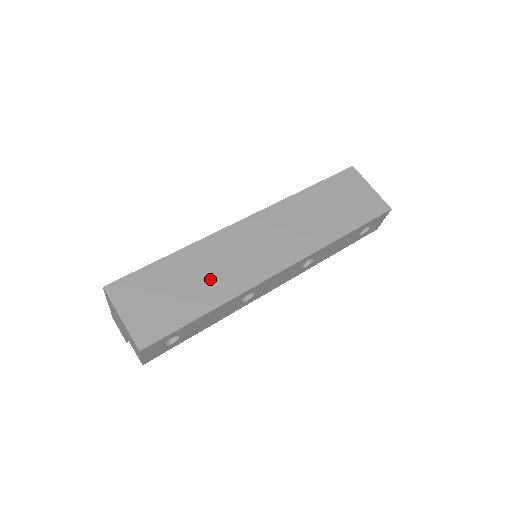
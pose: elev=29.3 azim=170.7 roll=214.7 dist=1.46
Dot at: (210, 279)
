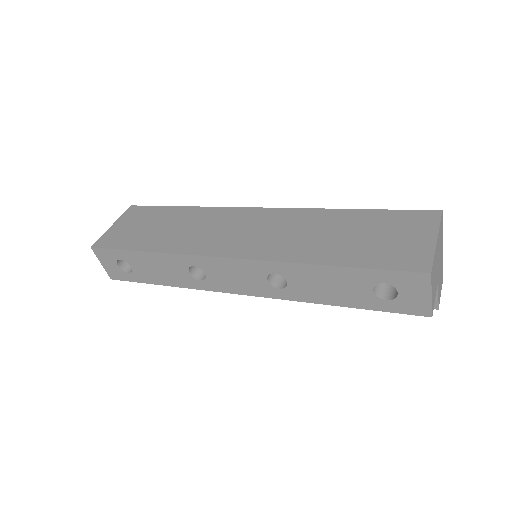
Dot at: (178, 233)
